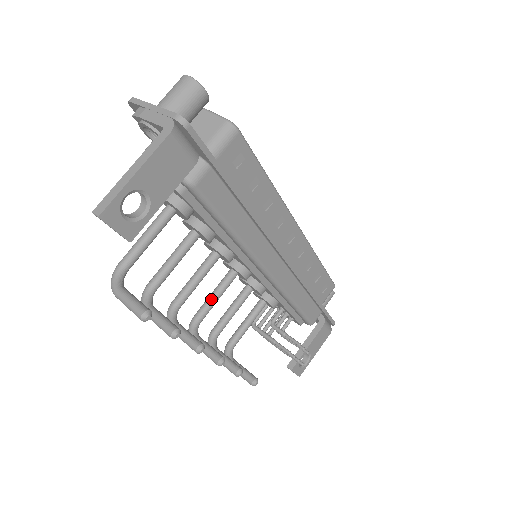
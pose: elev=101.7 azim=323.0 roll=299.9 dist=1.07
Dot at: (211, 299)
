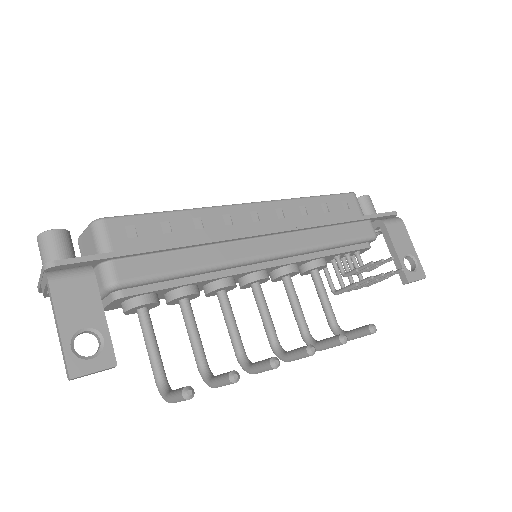
Dot at: (263, 320)
